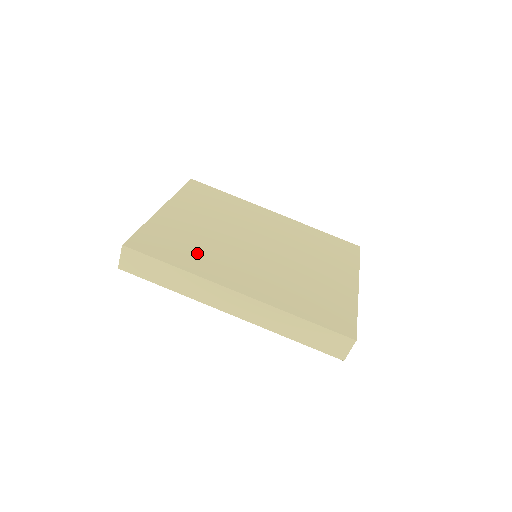
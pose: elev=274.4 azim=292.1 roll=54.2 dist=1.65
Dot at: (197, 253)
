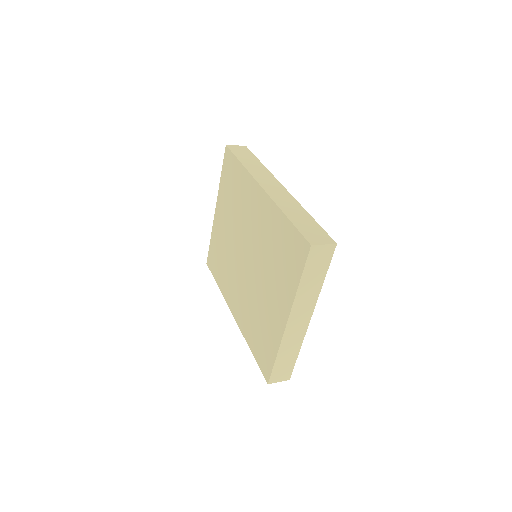
Dot at: occluded
